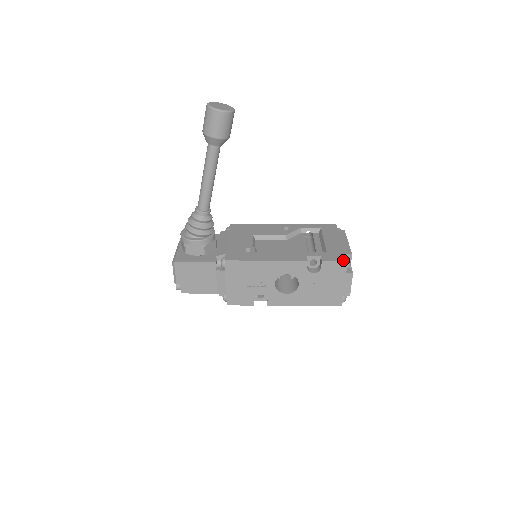
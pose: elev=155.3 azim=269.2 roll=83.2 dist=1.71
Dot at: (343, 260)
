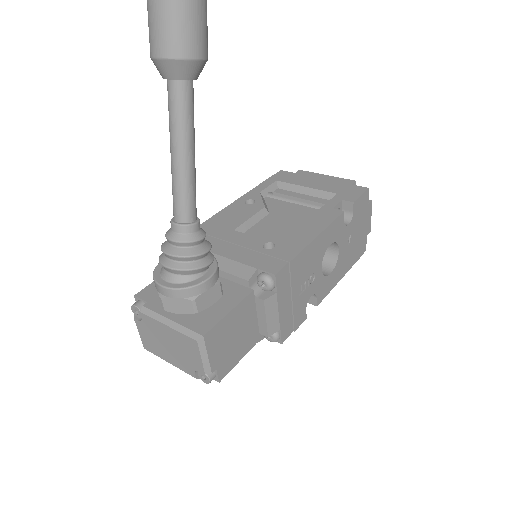
Dot at: (364, 189)
